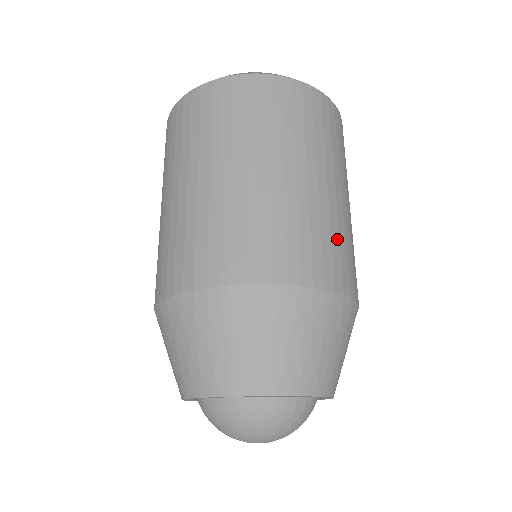
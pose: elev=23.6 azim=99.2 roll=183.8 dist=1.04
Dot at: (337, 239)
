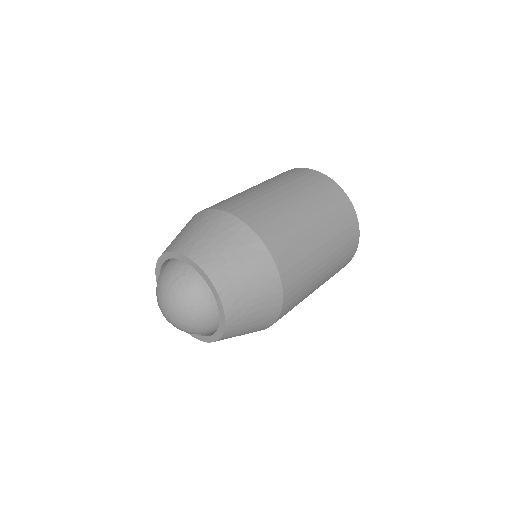
Dot at: (258, 203)
